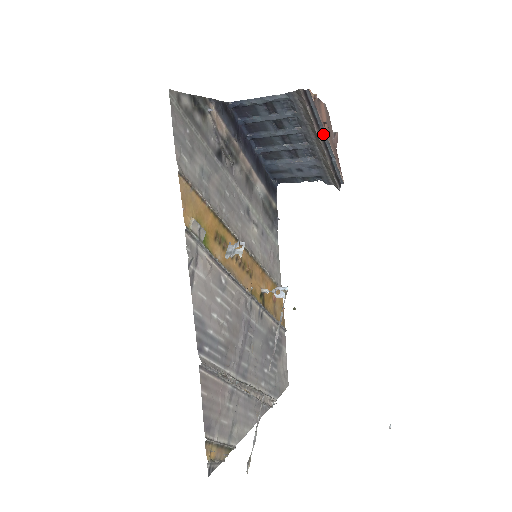
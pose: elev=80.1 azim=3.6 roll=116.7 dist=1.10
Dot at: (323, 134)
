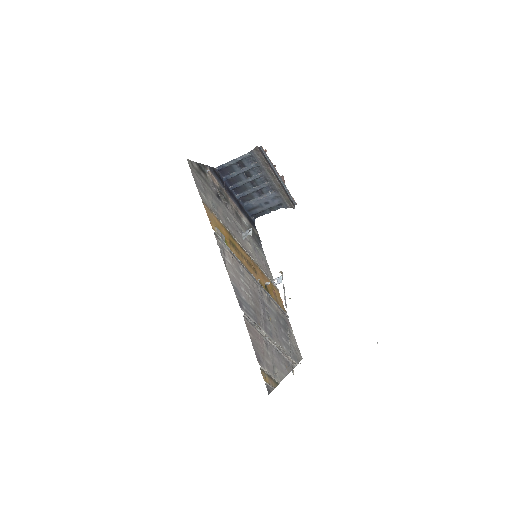
Dot at: (275, 173)
